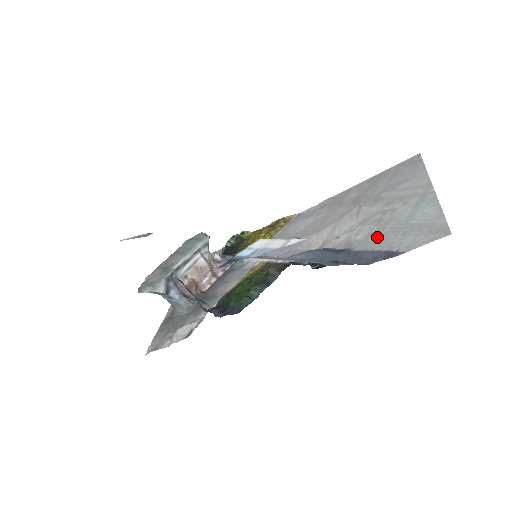
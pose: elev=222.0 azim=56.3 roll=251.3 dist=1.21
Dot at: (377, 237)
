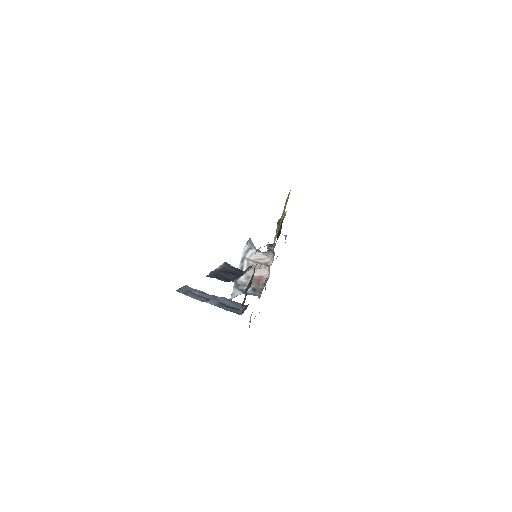
Dot at: occluded
